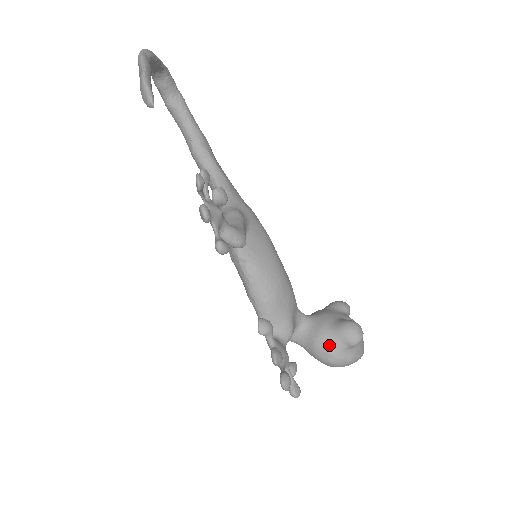
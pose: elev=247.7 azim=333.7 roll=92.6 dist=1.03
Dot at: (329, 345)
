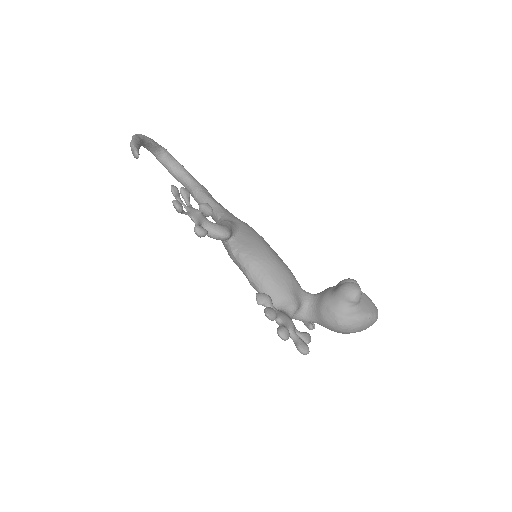
Dot at: (332, 308)
